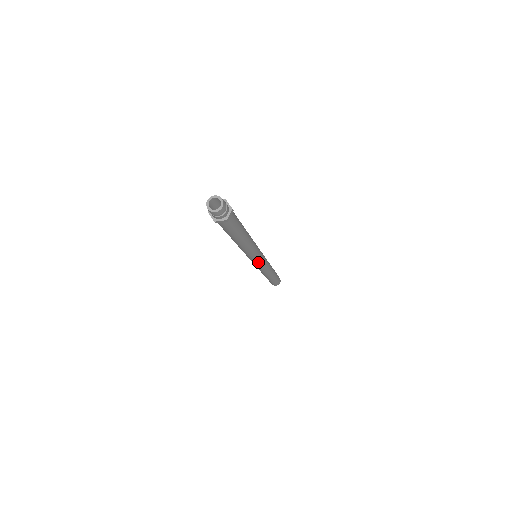
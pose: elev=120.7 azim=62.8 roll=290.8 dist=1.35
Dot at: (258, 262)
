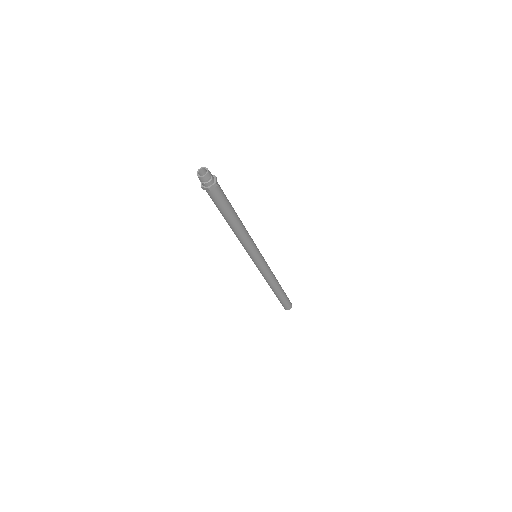
Dot at: (255, 261)
